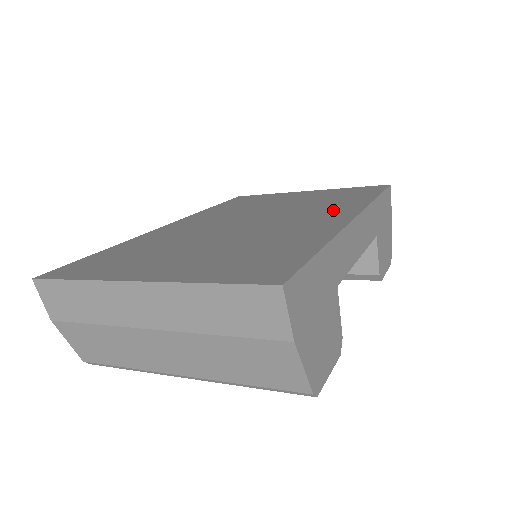
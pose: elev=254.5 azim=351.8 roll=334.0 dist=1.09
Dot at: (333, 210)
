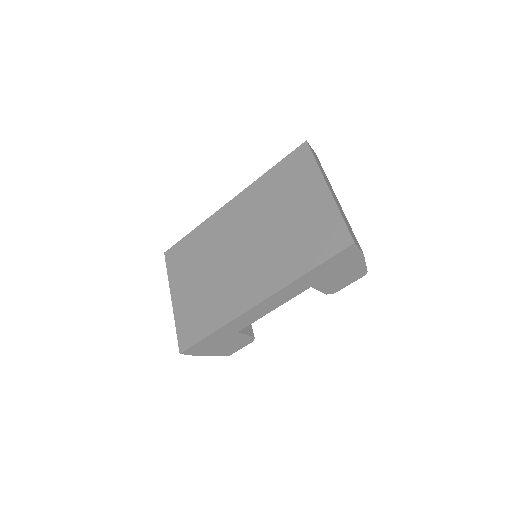
Dot at: (268, 277)
